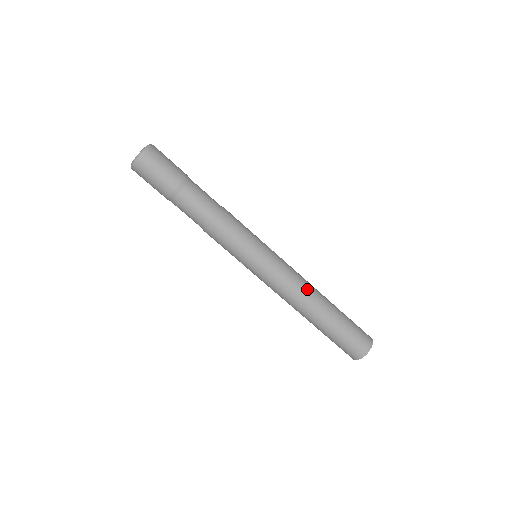
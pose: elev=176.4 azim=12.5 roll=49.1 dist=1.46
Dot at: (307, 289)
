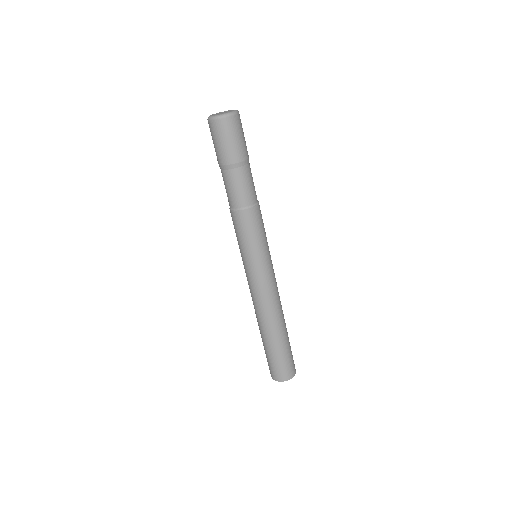
Dot at: (275, 308)
